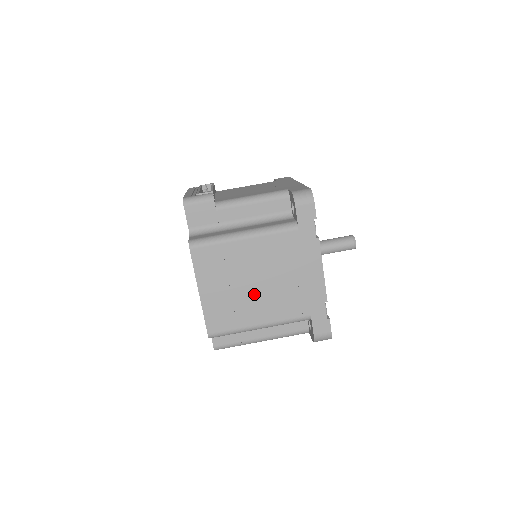
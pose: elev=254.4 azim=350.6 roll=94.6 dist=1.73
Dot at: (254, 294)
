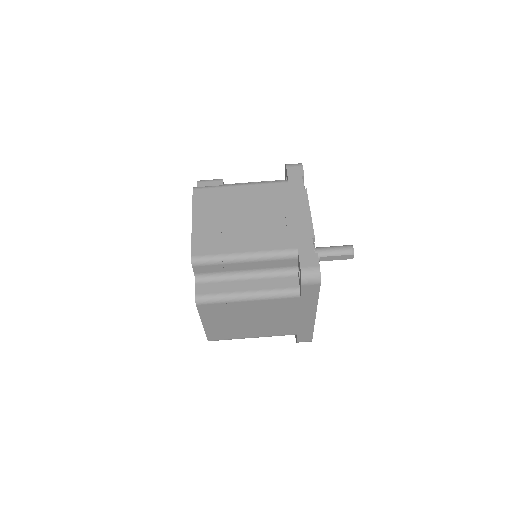
Dot at: (243, 226)
